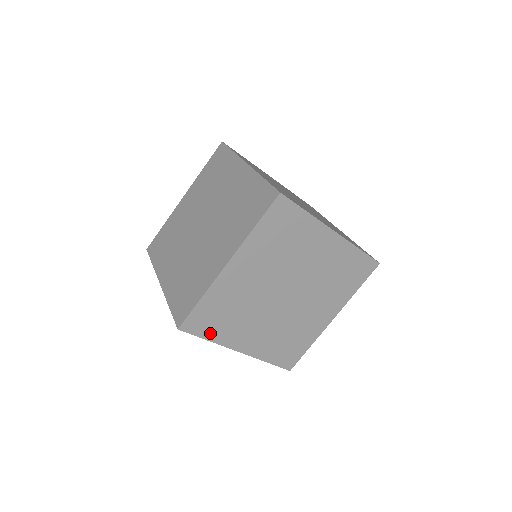
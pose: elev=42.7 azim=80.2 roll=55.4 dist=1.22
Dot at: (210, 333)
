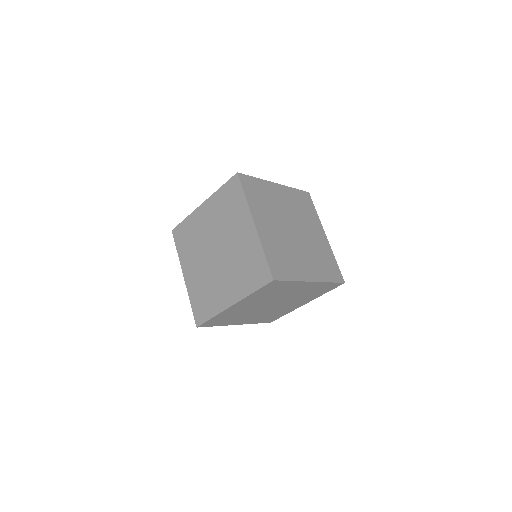
Dot at: (218, 324)
